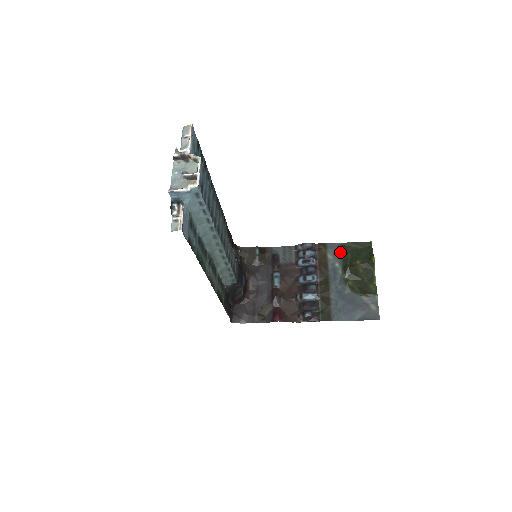
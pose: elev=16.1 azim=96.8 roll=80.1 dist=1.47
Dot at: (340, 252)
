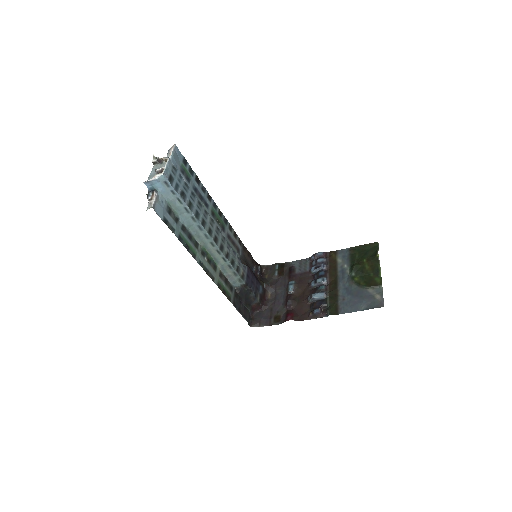
Dot at: (349, 255)
